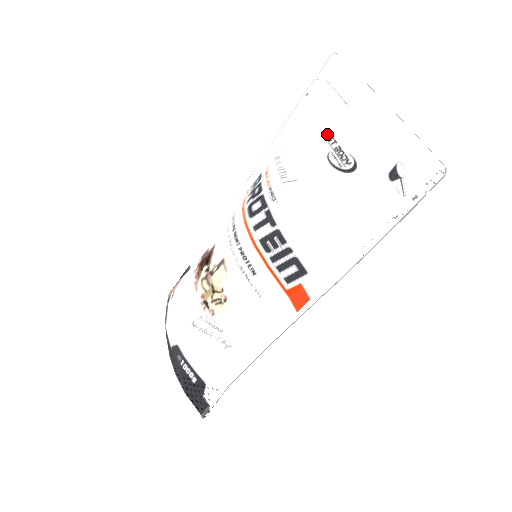
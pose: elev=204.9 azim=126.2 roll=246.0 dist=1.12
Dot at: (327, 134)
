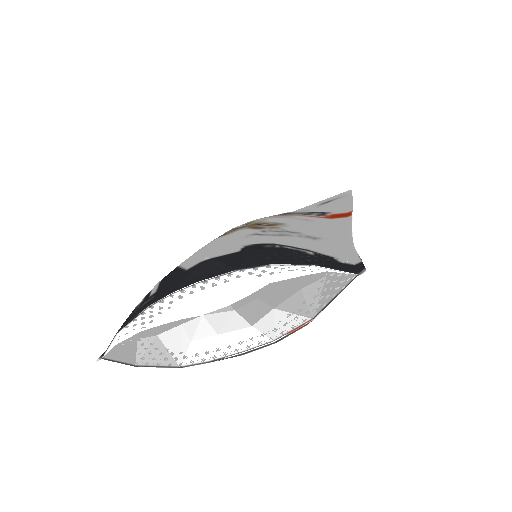
Dot at: occluded
